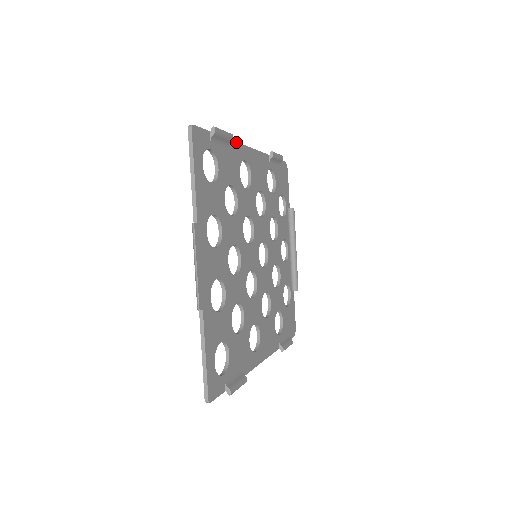
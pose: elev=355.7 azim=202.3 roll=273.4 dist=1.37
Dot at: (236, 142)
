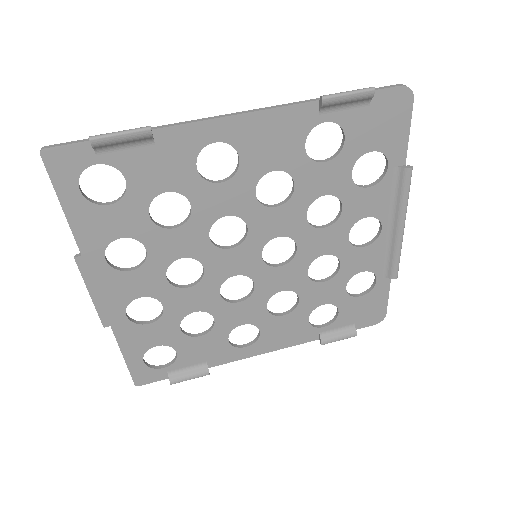
Dot at: (181, 124)
